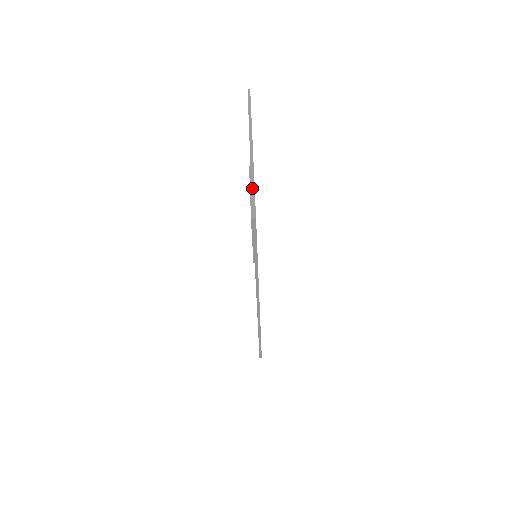
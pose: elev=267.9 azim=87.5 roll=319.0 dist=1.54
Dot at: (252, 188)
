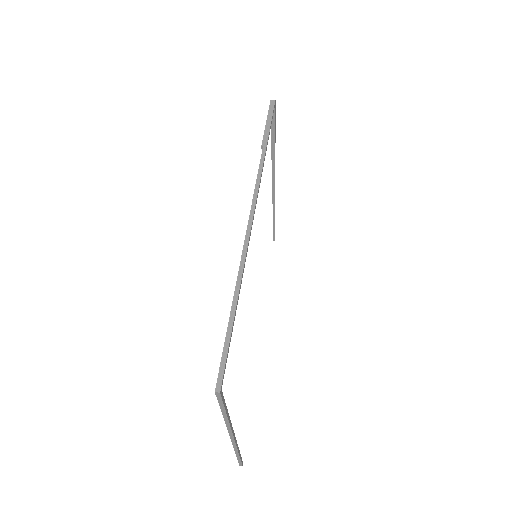
Dot at: (273, 133)
